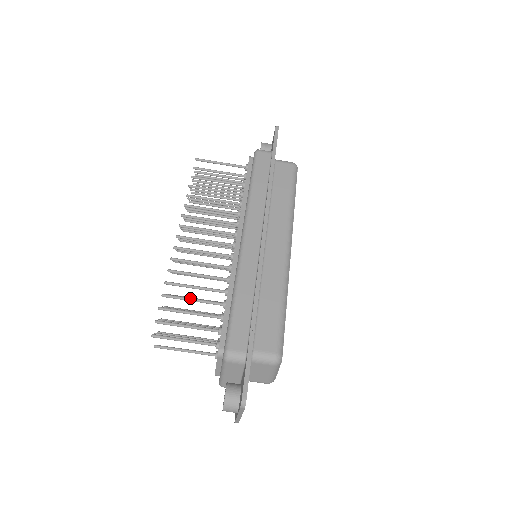
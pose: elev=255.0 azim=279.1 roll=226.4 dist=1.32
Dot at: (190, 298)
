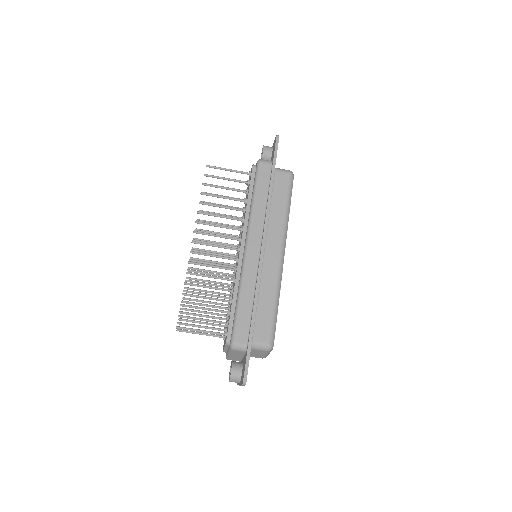
Dot at: (204, 297)
